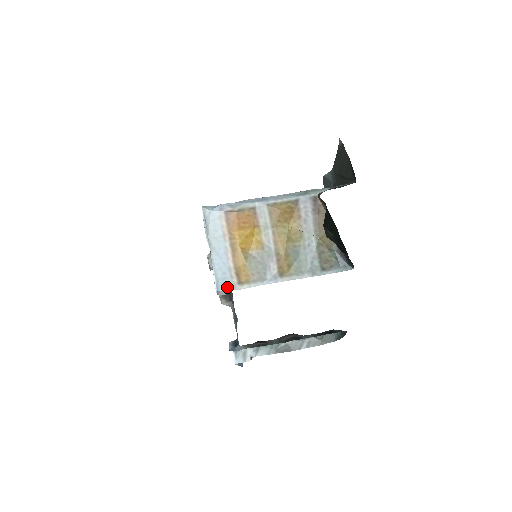
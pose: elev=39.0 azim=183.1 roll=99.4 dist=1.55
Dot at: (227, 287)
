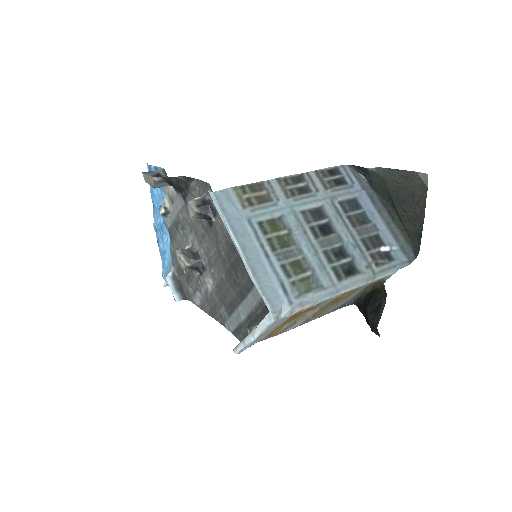
Dot at: occluded
